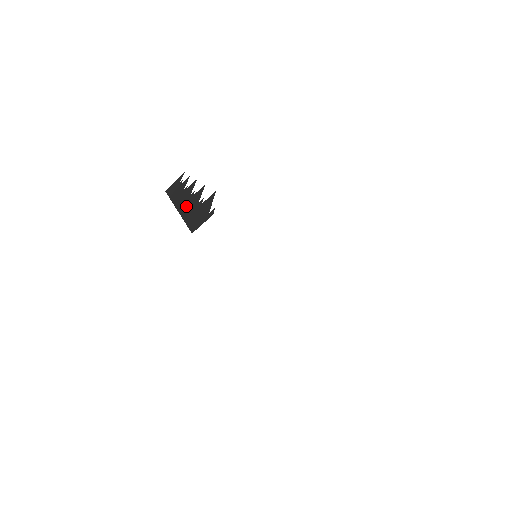
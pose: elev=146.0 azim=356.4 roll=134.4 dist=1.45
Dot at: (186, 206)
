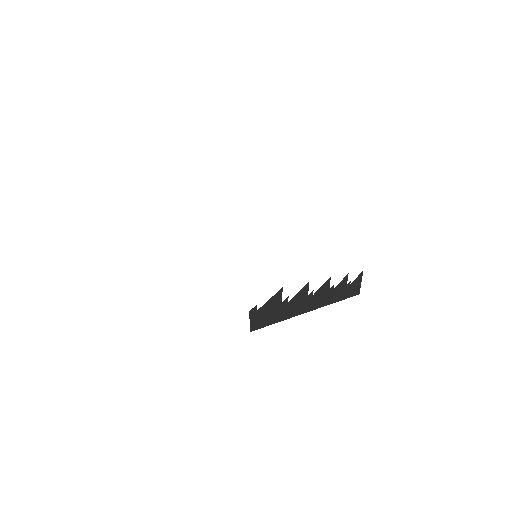
Dot at: occluded
